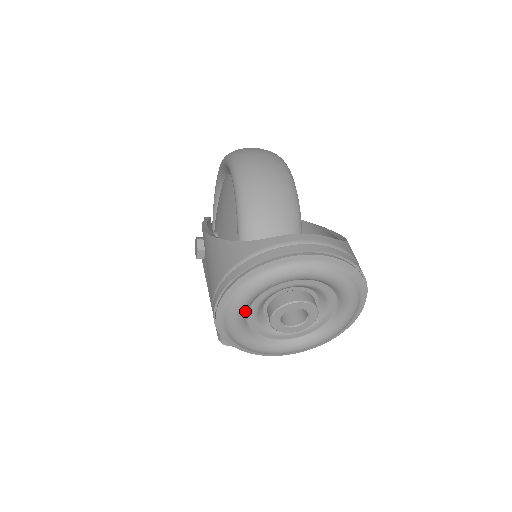
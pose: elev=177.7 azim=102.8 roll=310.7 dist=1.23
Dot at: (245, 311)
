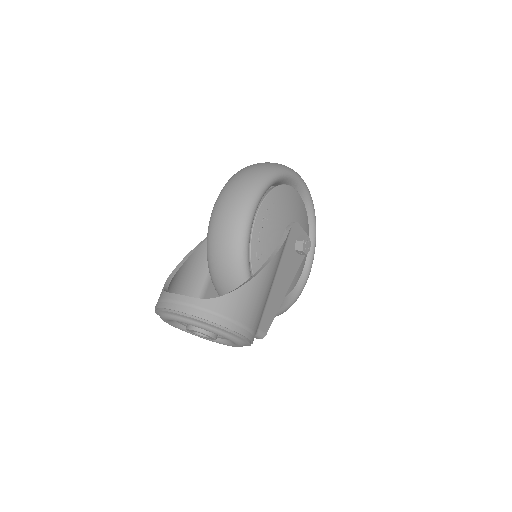
Dot at: (175, 324)
